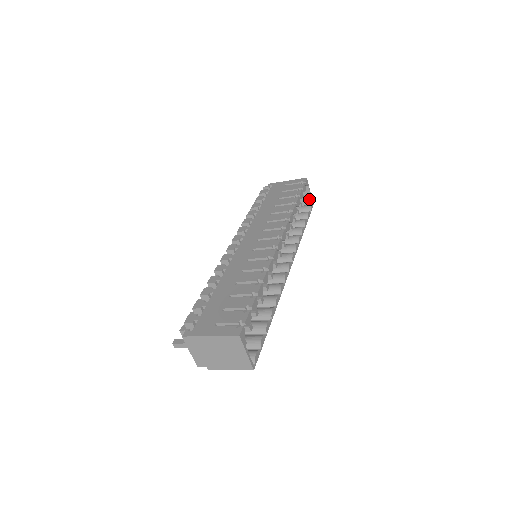
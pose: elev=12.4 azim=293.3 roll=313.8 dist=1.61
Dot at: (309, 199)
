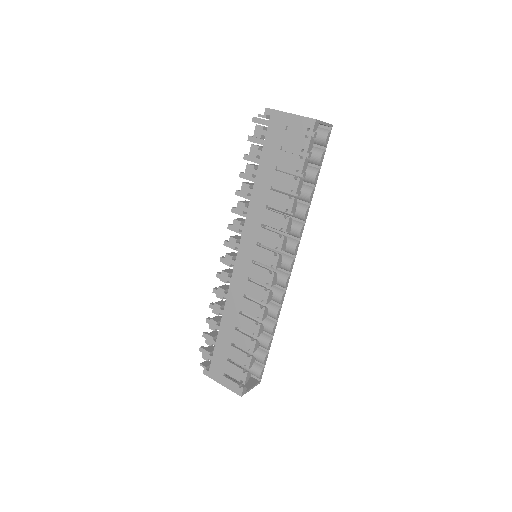
Dot at: (325, 125)
